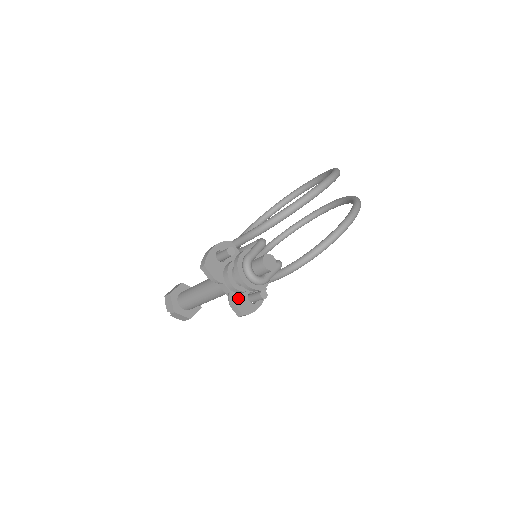
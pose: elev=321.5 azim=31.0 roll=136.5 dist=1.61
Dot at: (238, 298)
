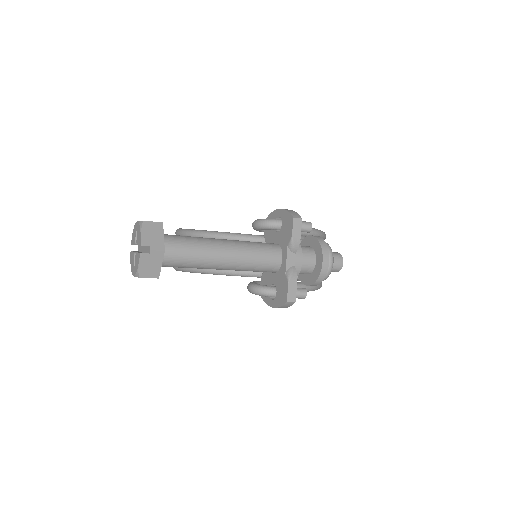
Dot at: occluded
